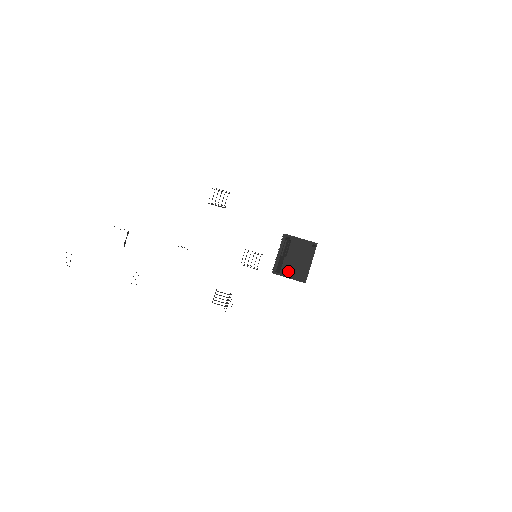
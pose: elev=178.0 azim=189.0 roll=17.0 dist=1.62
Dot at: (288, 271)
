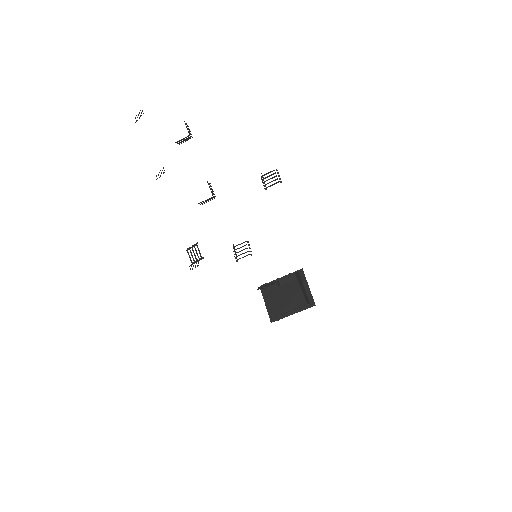
Dot at: (271, 299)
